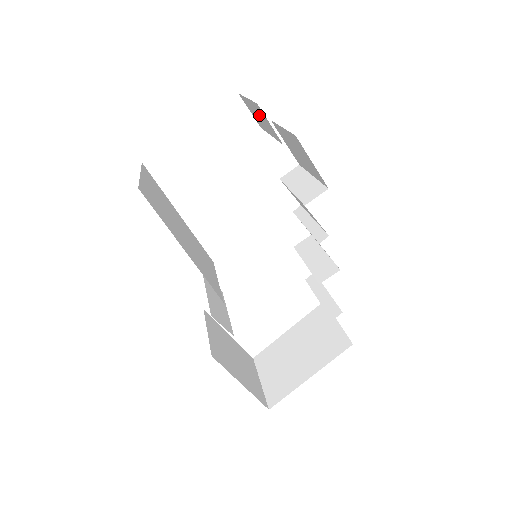
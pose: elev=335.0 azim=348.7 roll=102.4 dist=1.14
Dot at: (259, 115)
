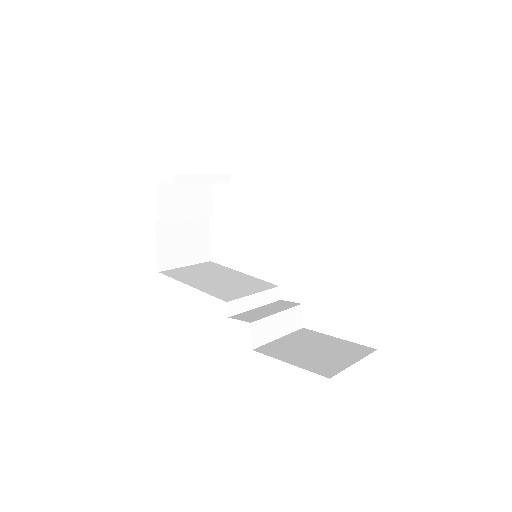
Dot at: occluded
